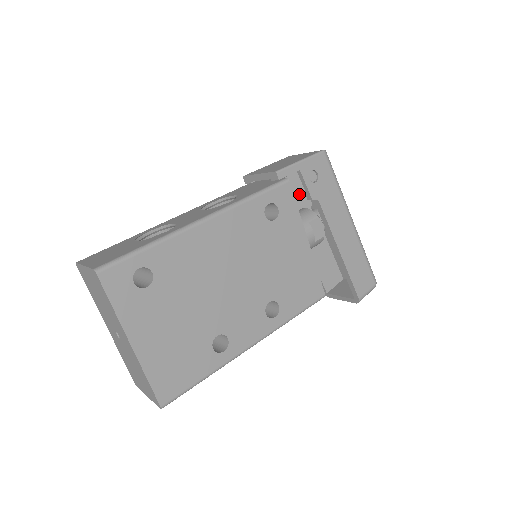
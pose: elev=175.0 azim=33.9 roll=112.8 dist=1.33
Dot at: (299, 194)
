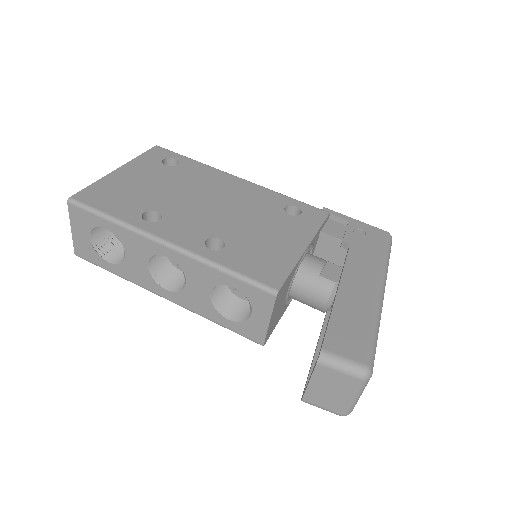
Dot at: (335, 235)
